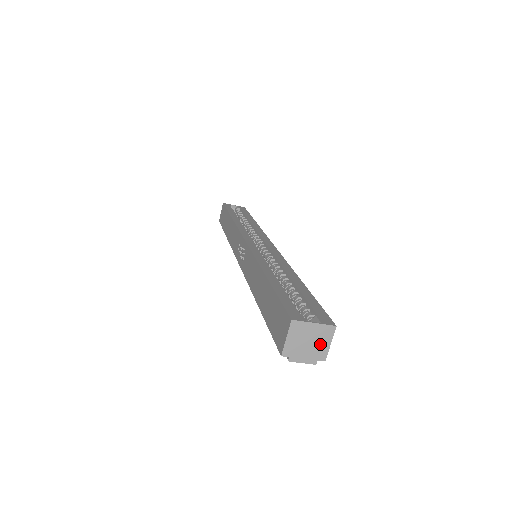
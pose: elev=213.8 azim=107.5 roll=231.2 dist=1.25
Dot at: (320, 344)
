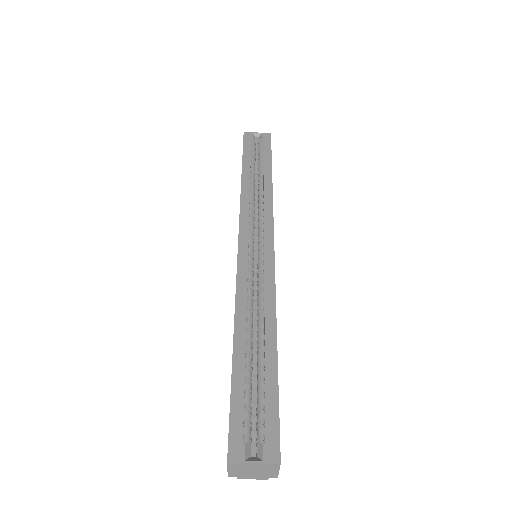
Dot at: (267, 471)
